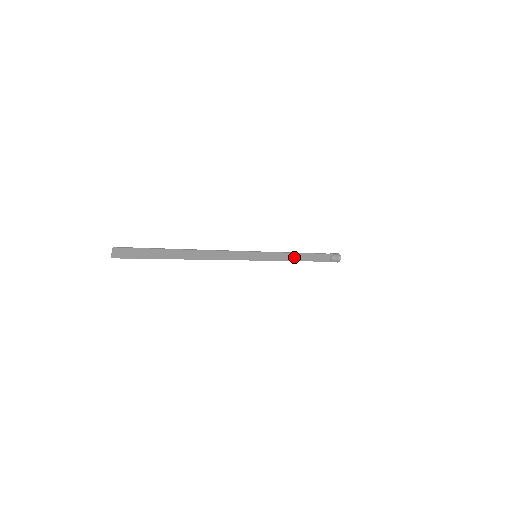
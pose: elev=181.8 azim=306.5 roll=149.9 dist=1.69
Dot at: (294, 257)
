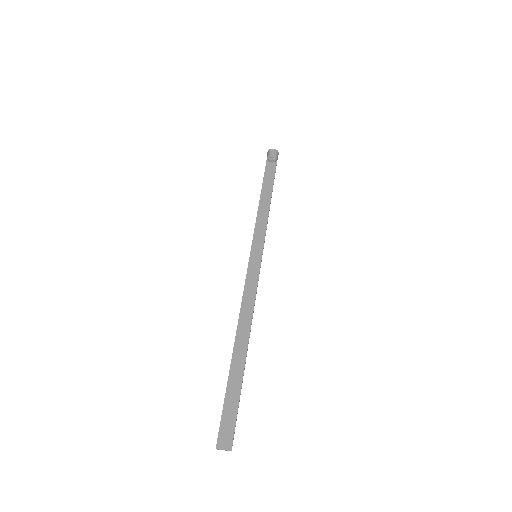
Dot at: (264, 207)
